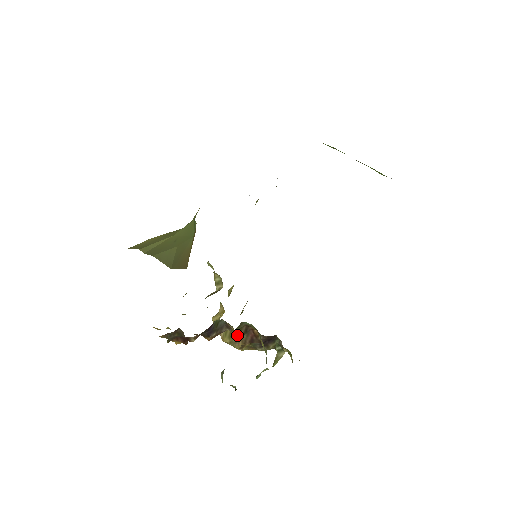
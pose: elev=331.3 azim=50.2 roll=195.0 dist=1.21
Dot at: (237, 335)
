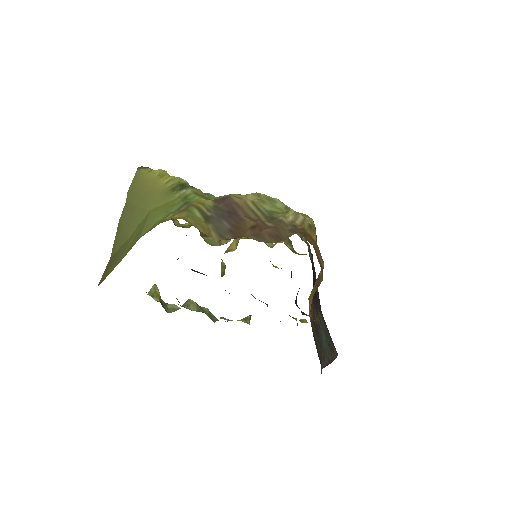
Dot at: occluded
